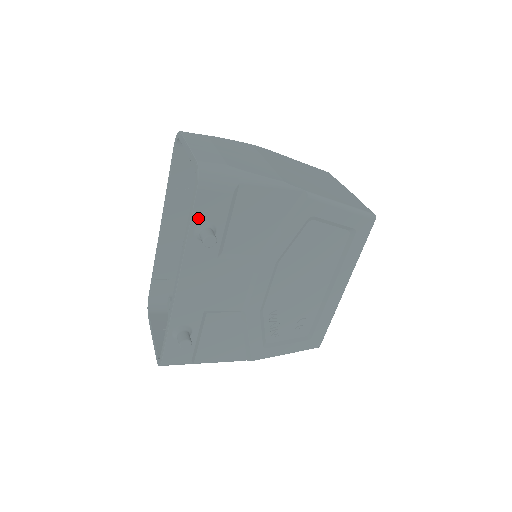
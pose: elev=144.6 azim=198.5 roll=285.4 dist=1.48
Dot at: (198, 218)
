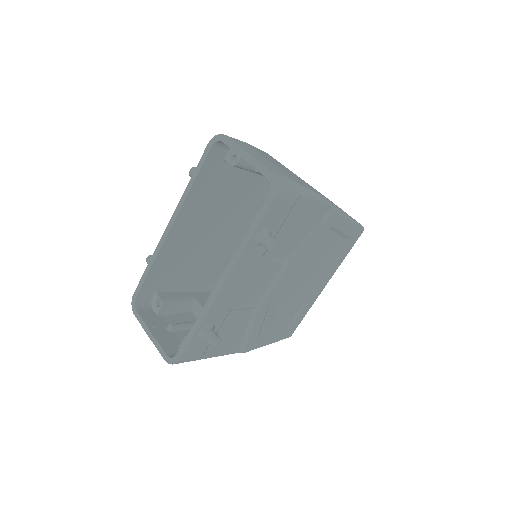
Dot at: (263, 225)
